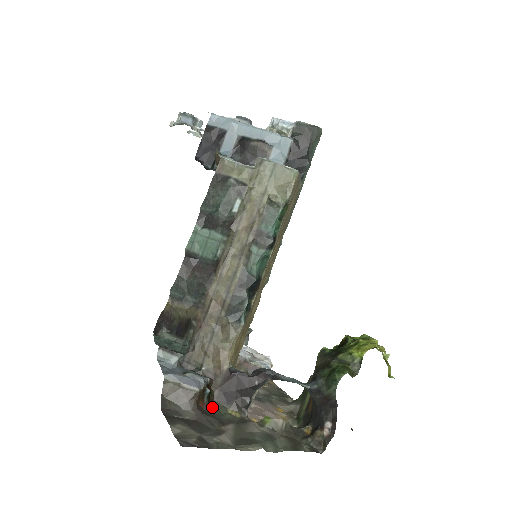
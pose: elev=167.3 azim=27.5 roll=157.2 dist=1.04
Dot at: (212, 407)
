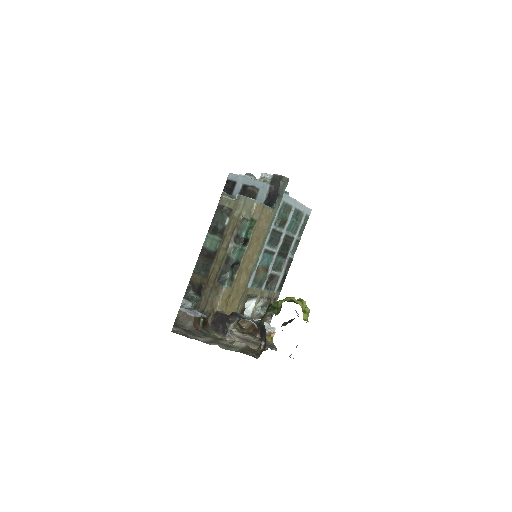
Dot at: (205, 330)
